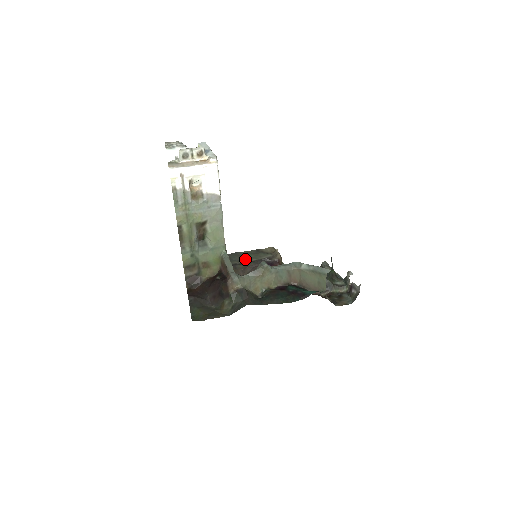
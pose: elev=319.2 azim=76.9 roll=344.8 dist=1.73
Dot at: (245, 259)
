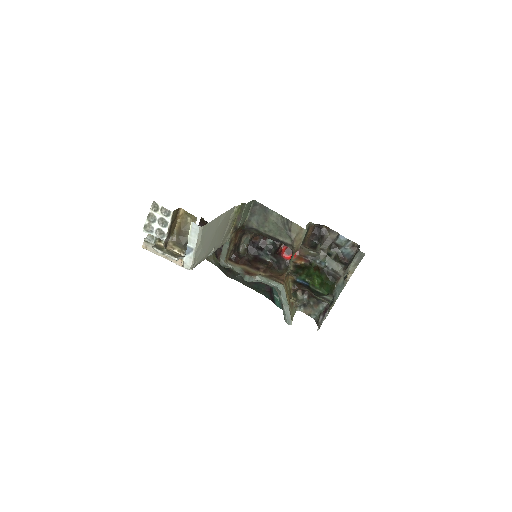
Dot at: (264, 228)
